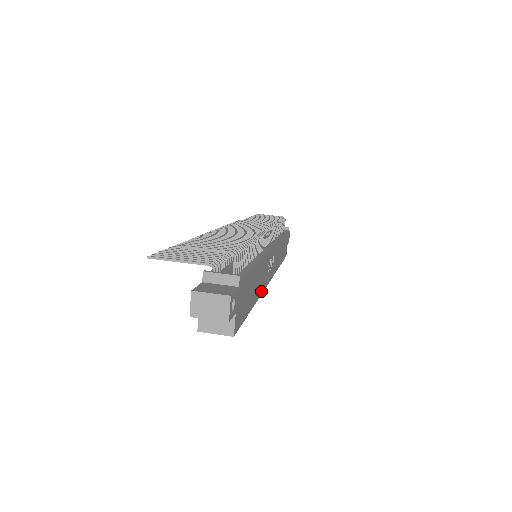
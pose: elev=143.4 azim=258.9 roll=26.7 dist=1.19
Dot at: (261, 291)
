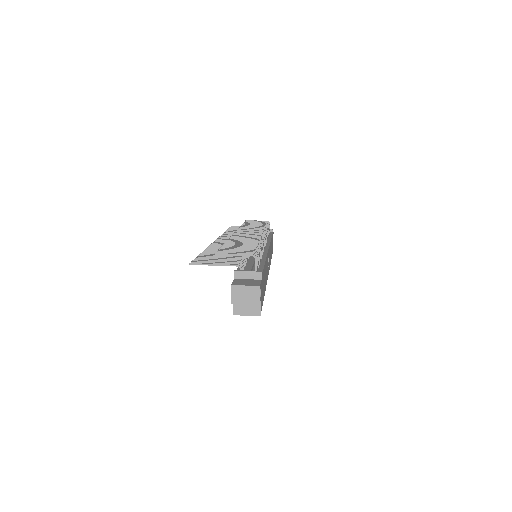
Dot at: (266, 283)
